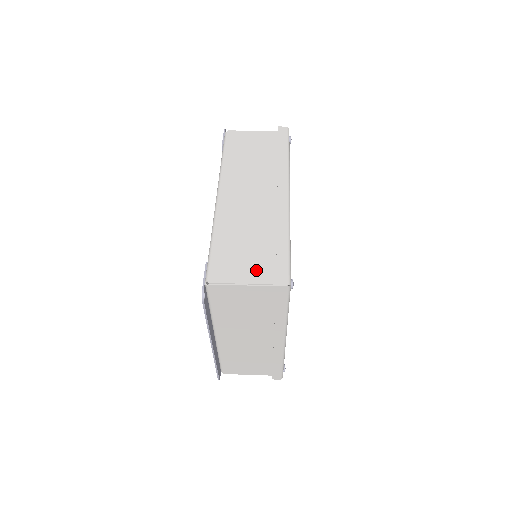
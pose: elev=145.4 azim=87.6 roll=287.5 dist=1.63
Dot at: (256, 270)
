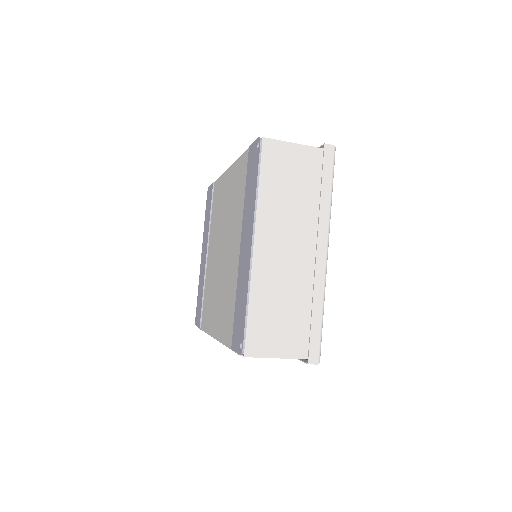
Dot at: occluded
